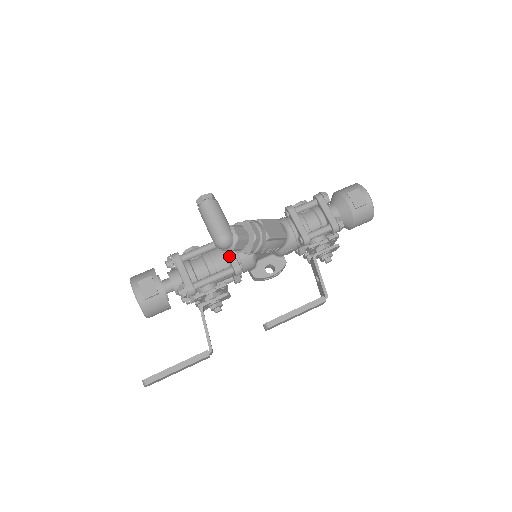
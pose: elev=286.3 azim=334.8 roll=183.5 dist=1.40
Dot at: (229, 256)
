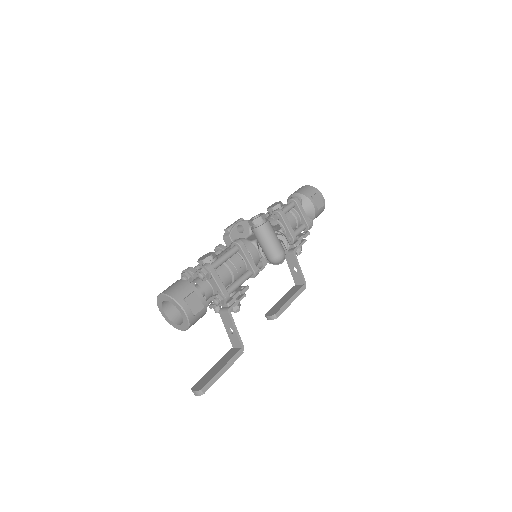
Dot at: (250, 262)
